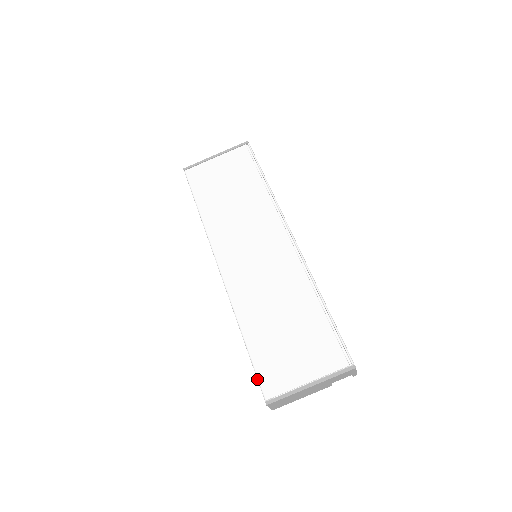
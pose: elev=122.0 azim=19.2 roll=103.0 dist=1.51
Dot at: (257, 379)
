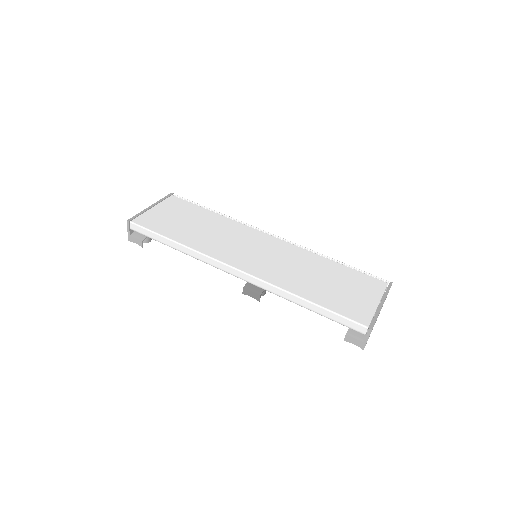
Dot at: (348, 319)
